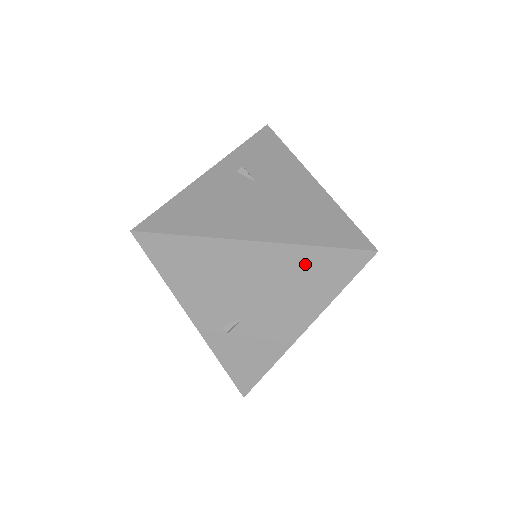
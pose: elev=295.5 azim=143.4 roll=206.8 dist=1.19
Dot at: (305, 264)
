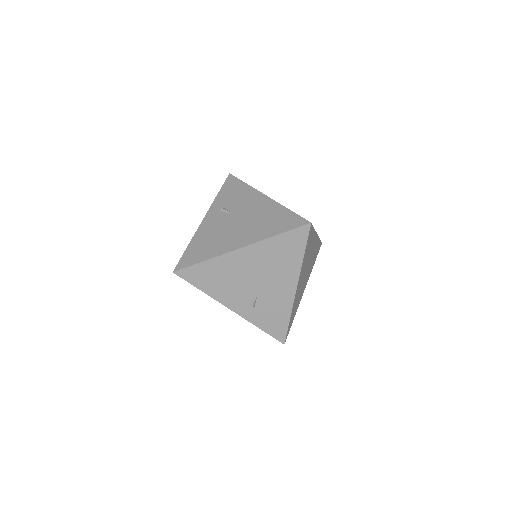
Dot at: (275, 248)
